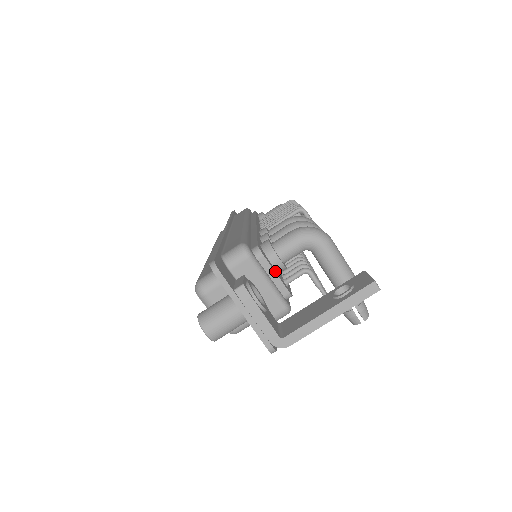
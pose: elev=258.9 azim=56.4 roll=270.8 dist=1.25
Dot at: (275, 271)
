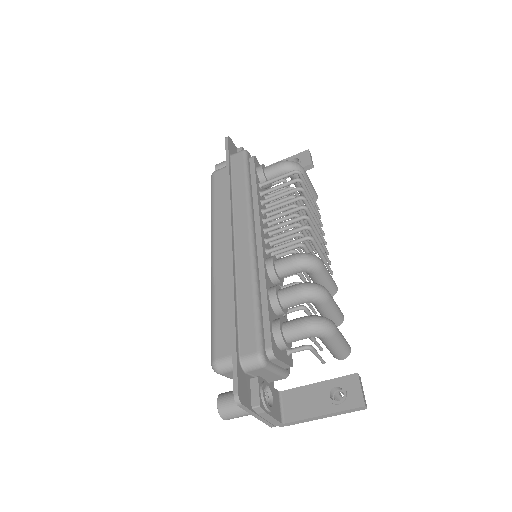
Dot at: (283, 359)
